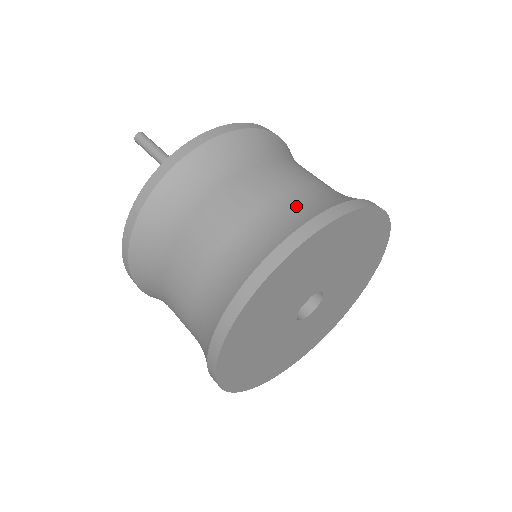
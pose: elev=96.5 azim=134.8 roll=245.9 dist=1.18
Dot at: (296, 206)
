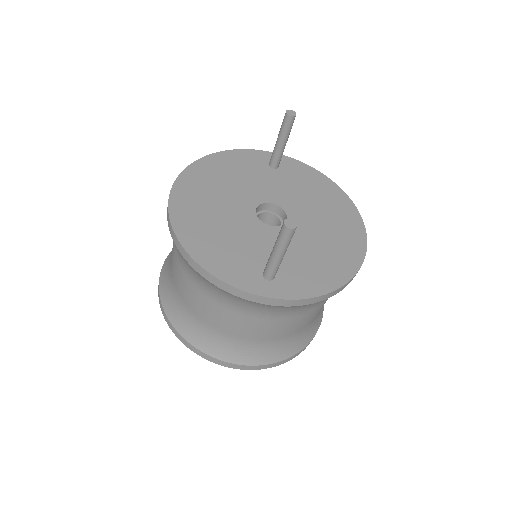
Dot at: (279, 347)
